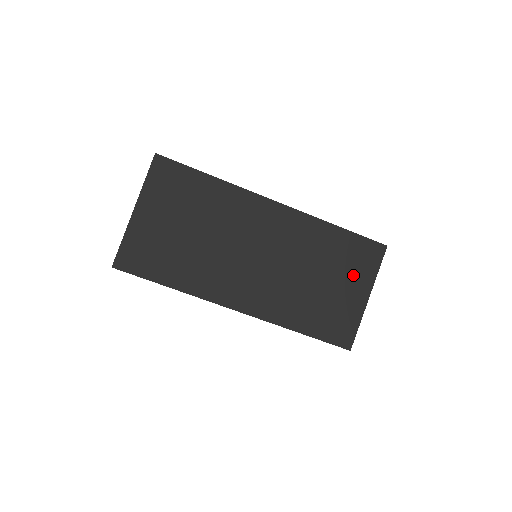
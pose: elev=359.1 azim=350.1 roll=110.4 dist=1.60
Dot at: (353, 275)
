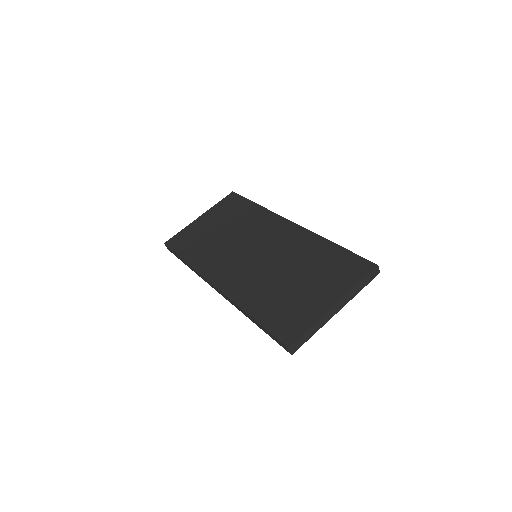
Dot at: (328, 282)
